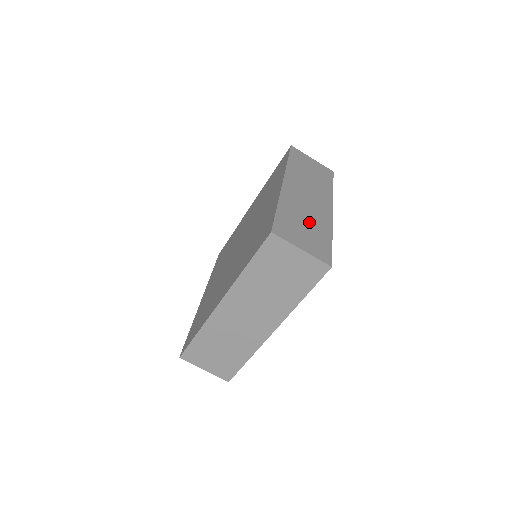
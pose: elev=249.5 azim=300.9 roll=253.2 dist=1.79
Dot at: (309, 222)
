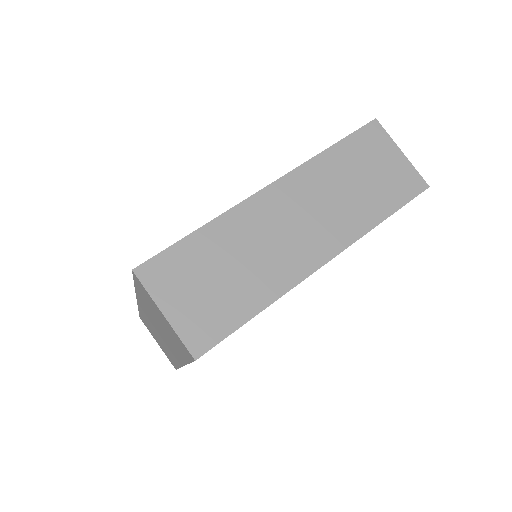
Dot at: (239, 271)
